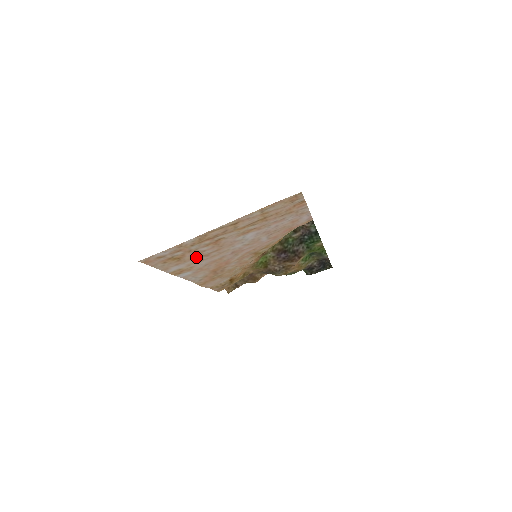
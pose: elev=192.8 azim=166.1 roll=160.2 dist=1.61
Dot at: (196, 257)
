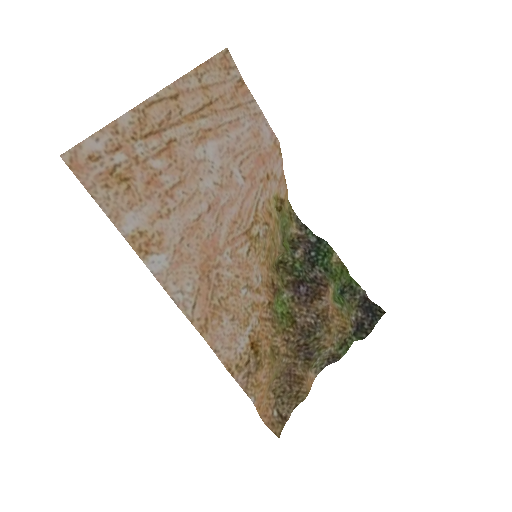
Dot at: (154, 193)
